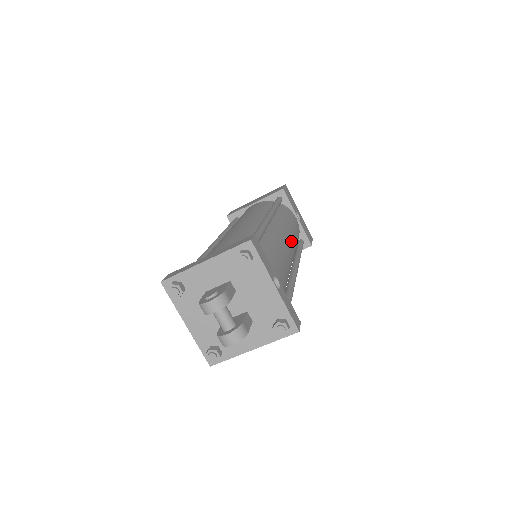
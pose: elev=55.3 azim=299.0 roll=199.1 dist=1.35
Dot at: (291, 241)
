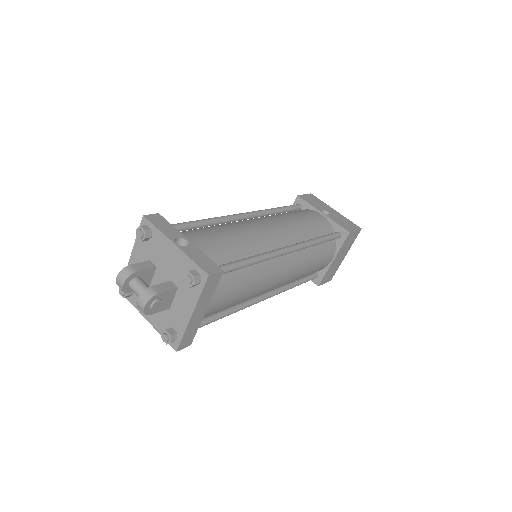
Dot at: (280, 226)
